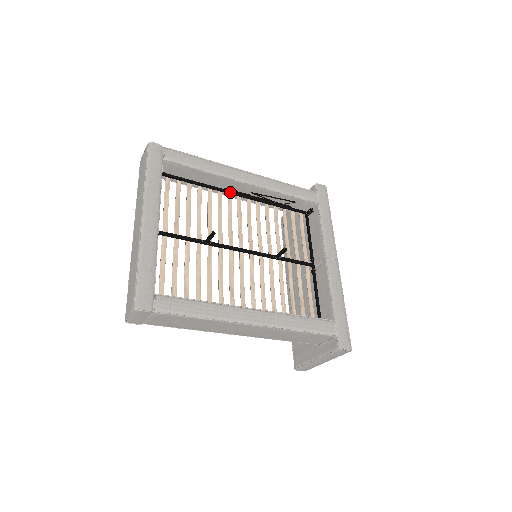
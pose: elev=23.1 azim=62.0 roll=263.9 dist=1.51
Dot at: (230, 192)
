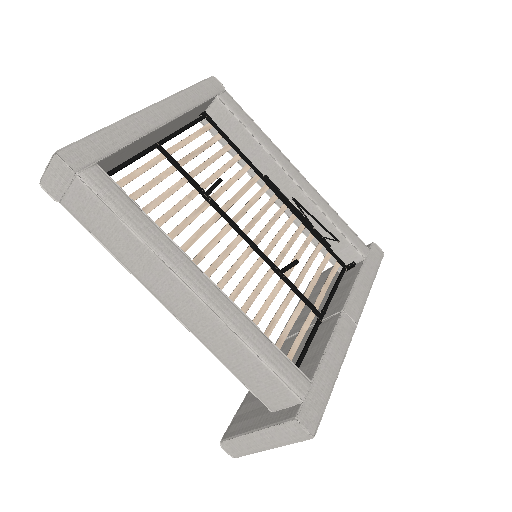
Dot at: (269, 183)
